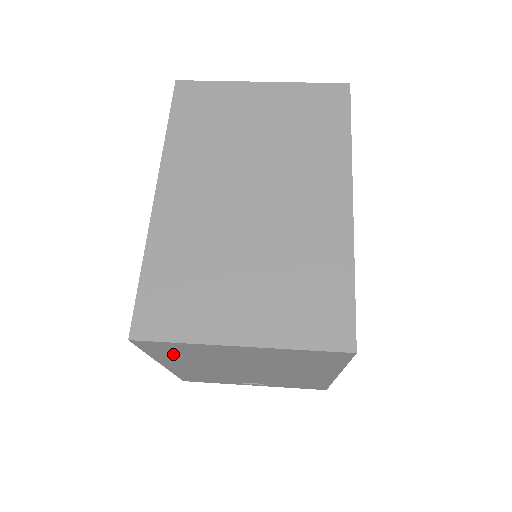
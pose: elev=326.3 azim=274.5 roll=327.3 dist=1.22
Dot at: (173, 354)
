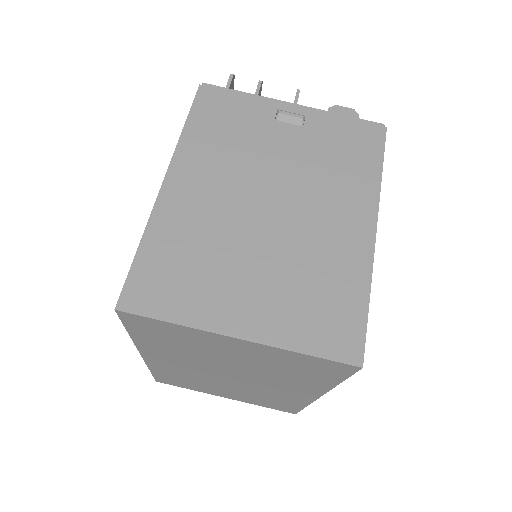
Dot at: occluded
